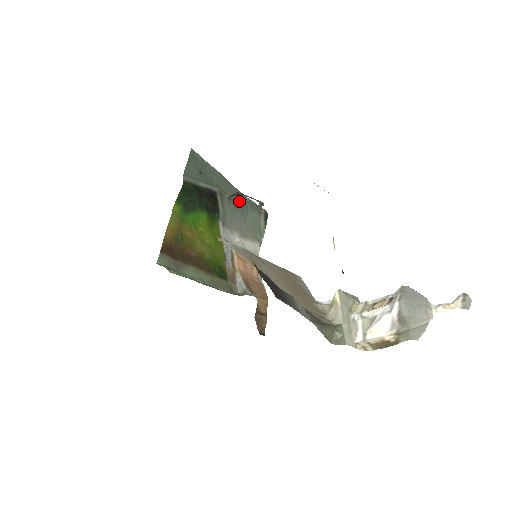
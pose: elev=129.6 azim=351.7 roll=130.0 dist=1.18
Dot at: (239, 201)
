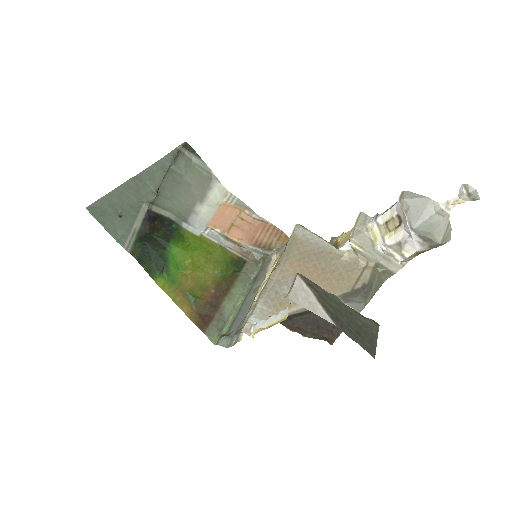
Dot at: occluded
